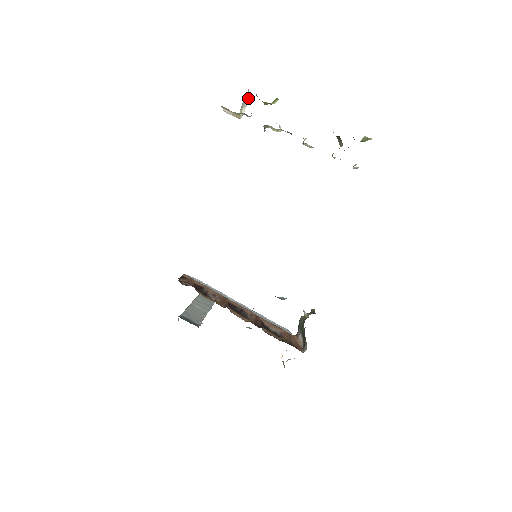
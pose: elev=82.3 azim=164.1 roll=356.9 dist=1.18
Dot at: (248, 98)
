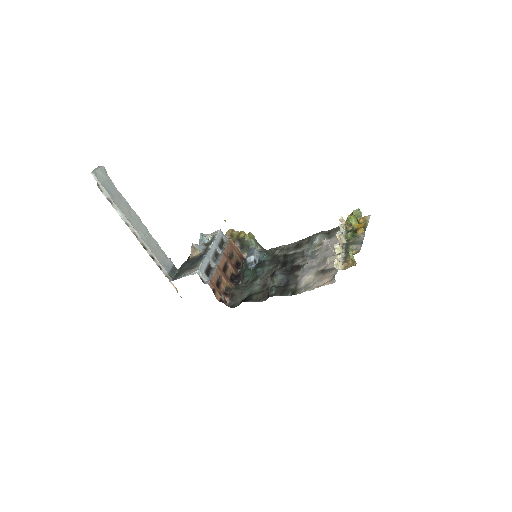
Dot at: occluded
